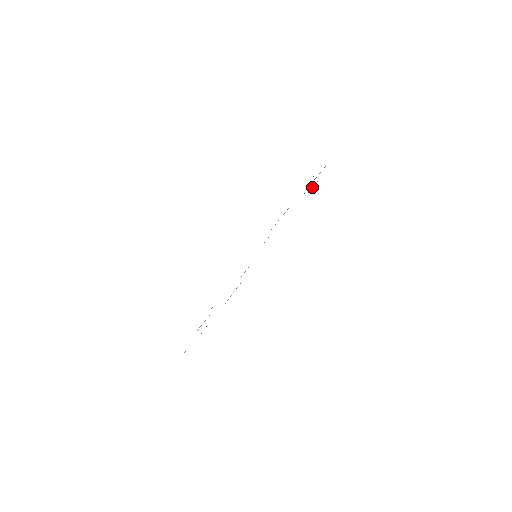
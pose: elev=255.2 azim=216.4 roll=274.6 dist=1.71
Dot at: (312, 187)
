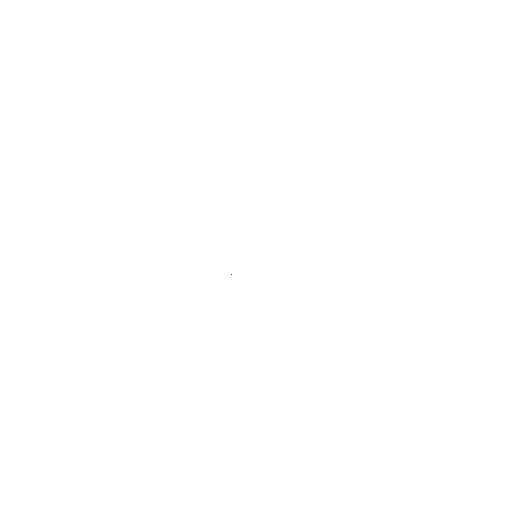
Dot at: occluded
